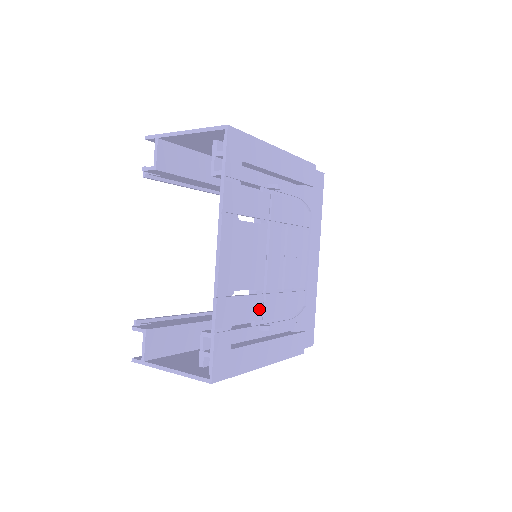
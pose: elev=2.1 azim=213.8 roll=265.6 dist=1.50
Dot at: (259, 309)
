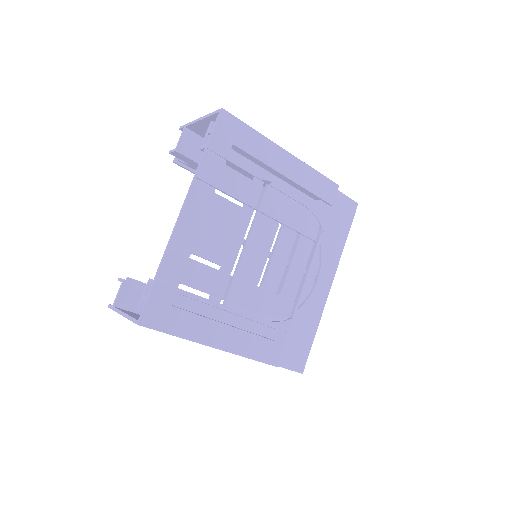
Dot at: (221, 287)
